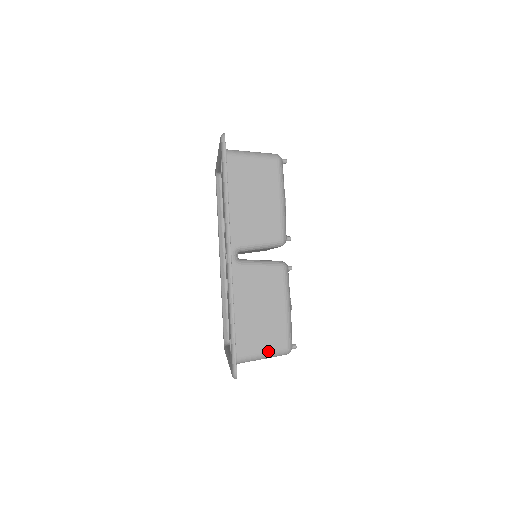
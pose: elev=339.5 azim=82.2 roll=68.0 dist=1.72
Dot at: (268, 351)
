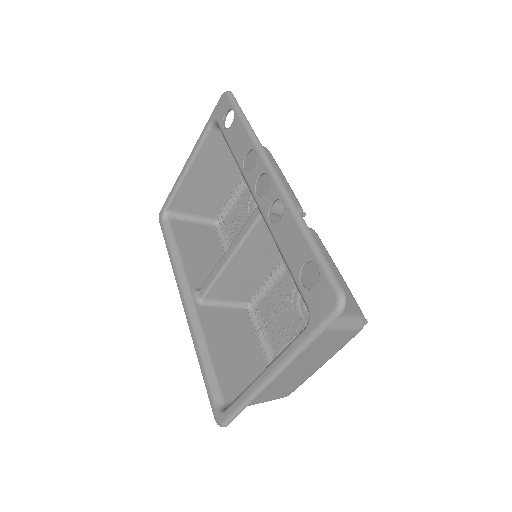
Dot at: (344, 312)
